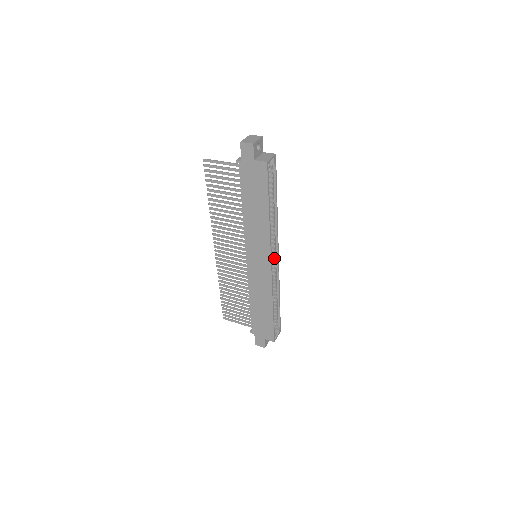
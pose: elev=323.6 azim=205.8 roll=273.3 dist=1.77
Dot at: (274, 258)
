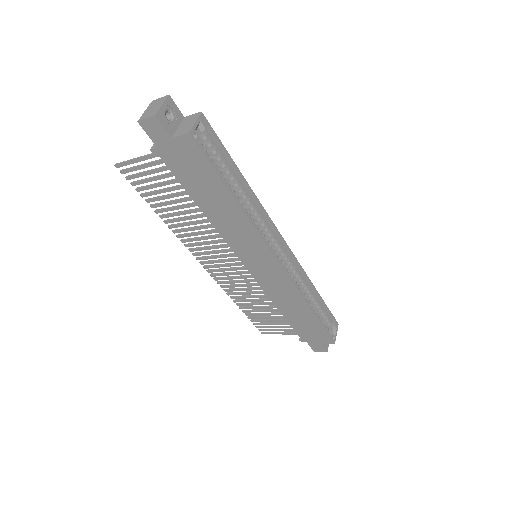
Dot at: (281, 249)
